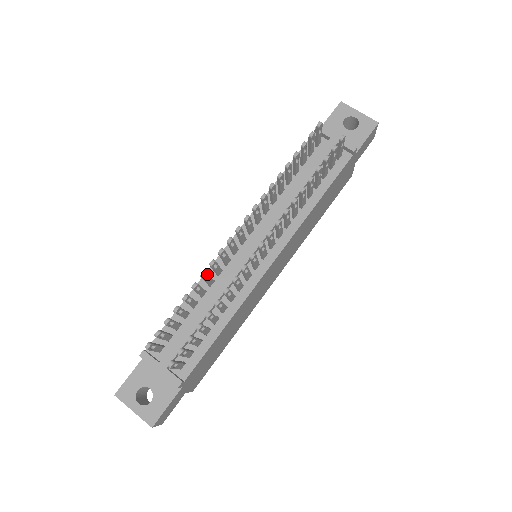
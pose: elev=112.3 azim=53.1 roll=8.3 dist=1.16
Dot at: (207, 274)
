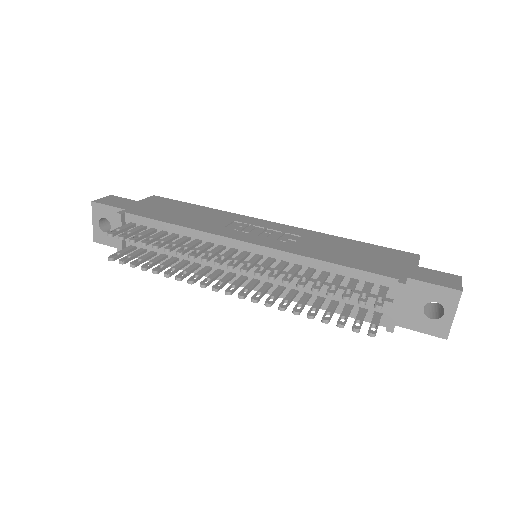
Dot at: (183, 253)
